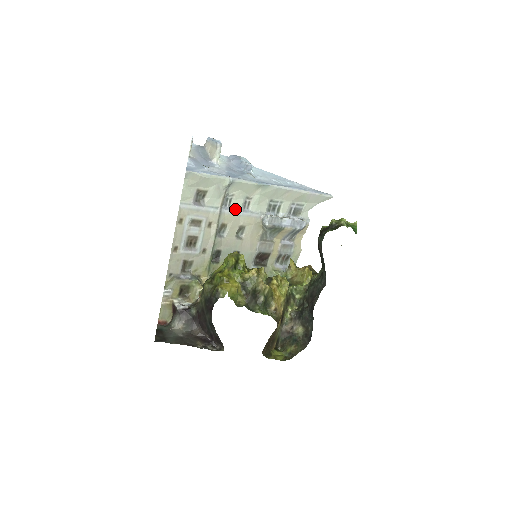
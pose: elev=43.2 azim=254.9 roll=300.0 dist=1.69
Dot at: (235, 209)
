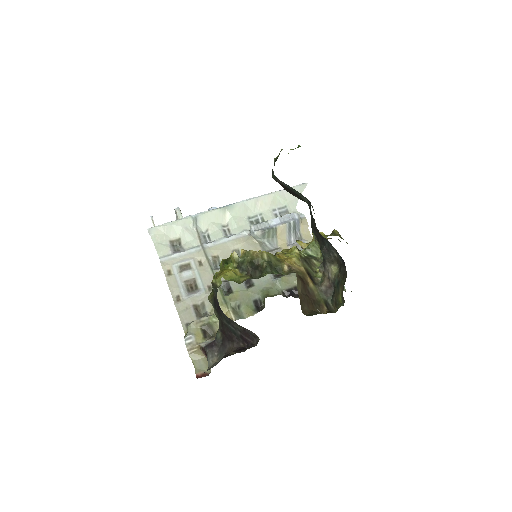
Dot at: (217, 240)
